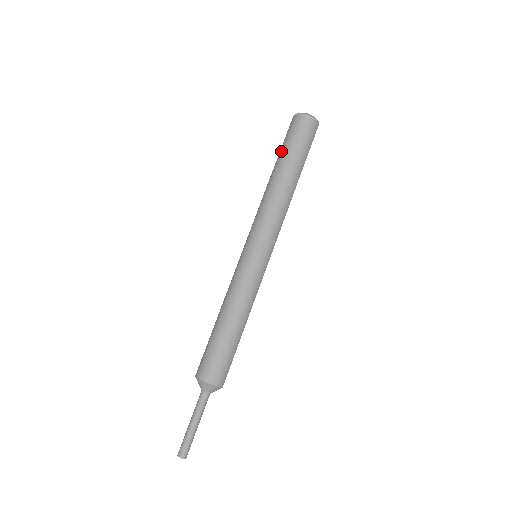
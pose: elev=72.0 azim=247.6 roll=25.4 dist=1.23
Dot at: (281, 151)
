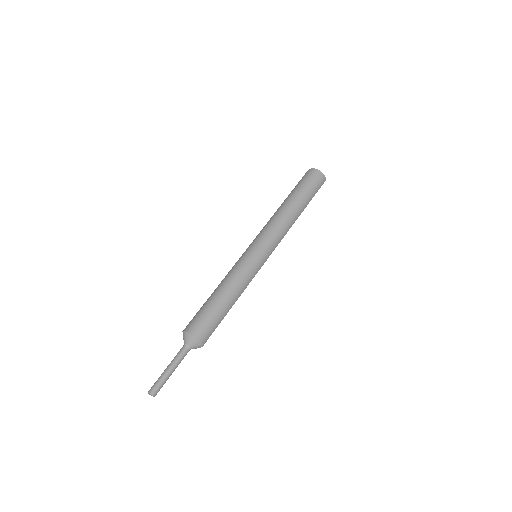
Dot at: (294, 189)
